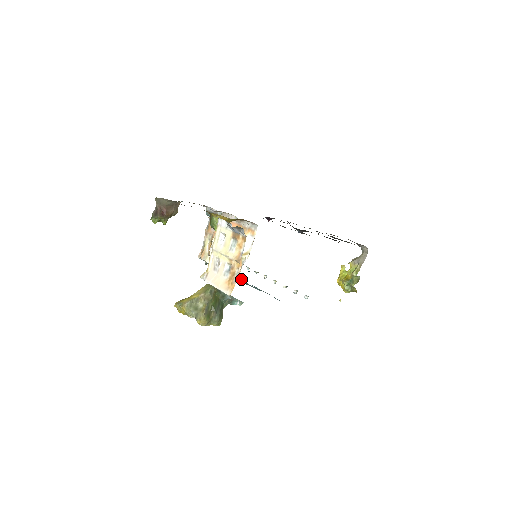
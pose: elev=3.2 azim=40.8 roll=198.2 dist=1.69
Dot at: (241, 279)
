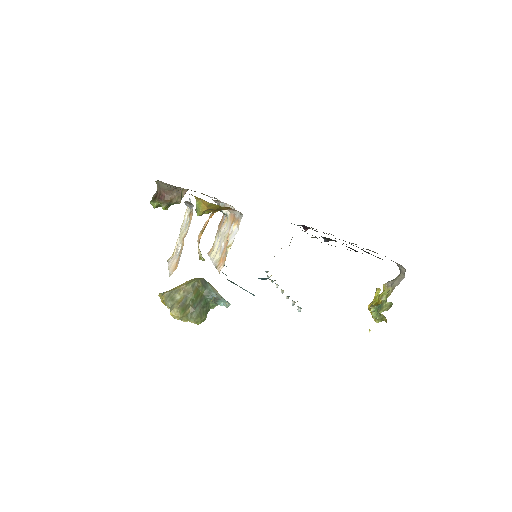
Dot at: occluded
